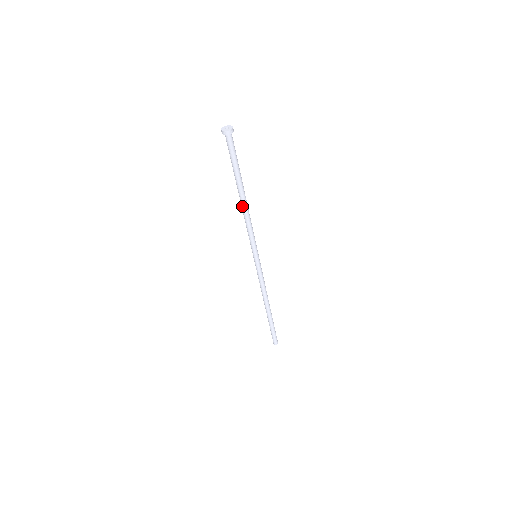
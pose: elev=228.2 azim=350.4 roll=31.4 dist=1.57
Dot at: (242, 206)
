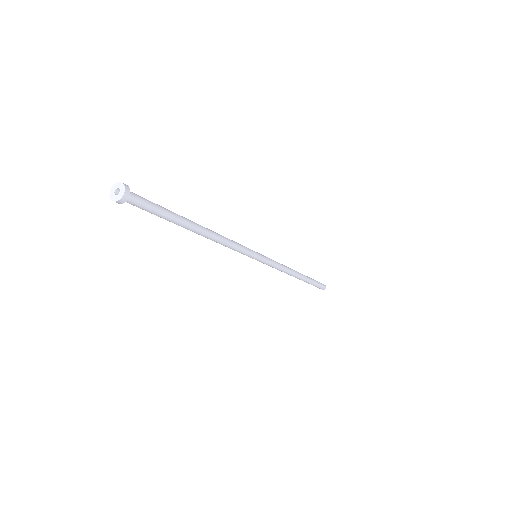
Dot at: occluded
